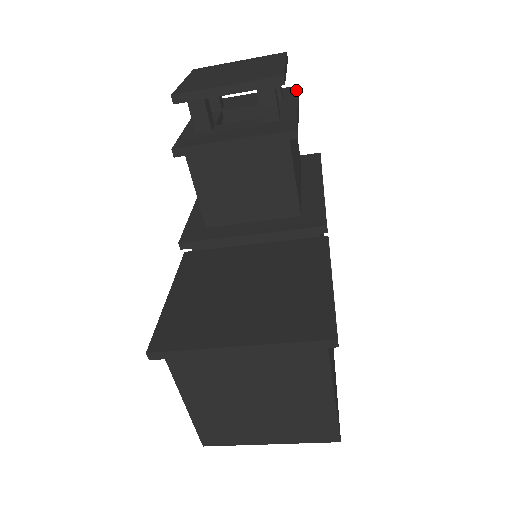
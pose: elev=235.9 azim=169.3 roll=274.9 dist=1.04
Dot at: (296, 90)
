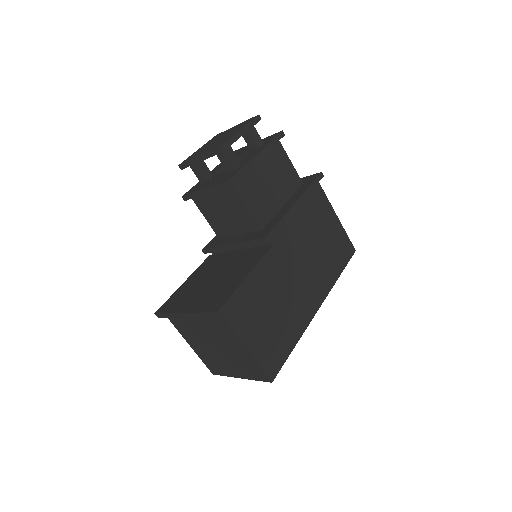
Dot at: (275, 137)
